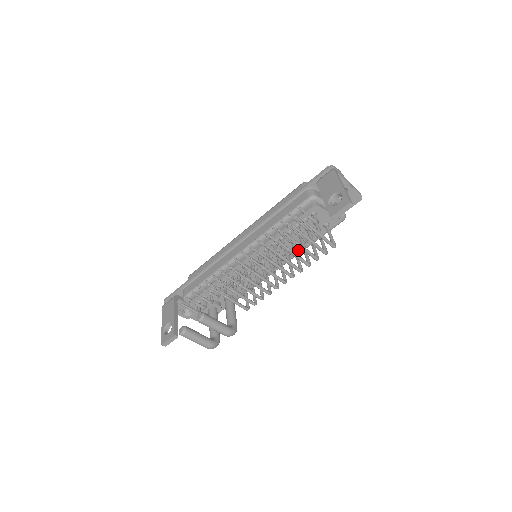
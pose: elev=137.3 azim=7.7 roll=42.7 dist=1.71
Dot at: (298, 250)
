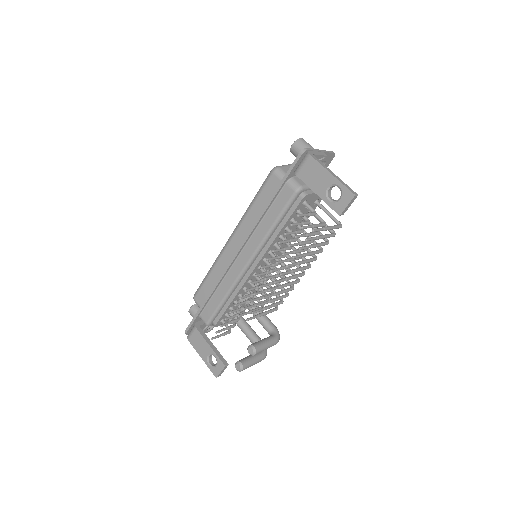
Dot at: occluded
